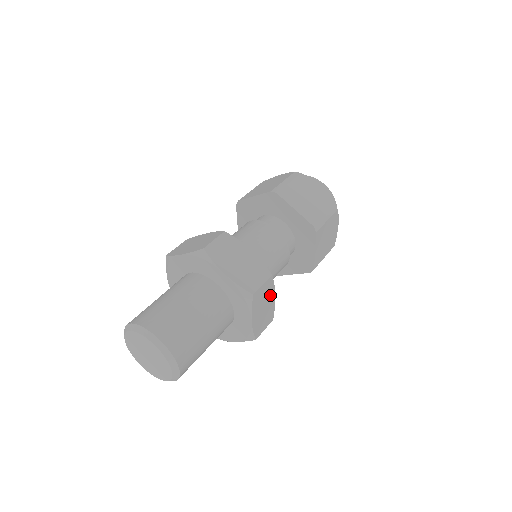
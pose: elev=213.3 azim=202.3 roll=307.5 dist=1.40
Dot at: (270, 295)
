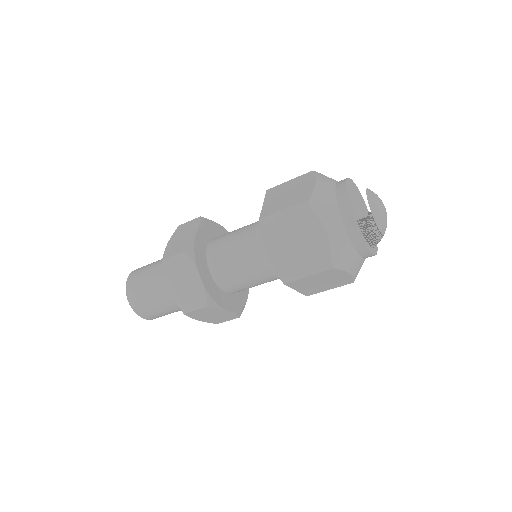
Dot at: (218, 311)
